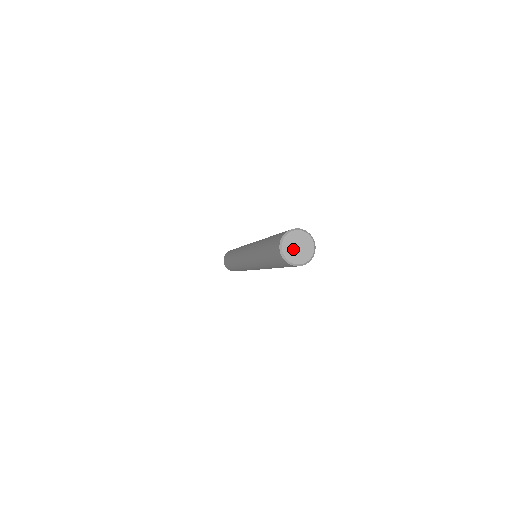
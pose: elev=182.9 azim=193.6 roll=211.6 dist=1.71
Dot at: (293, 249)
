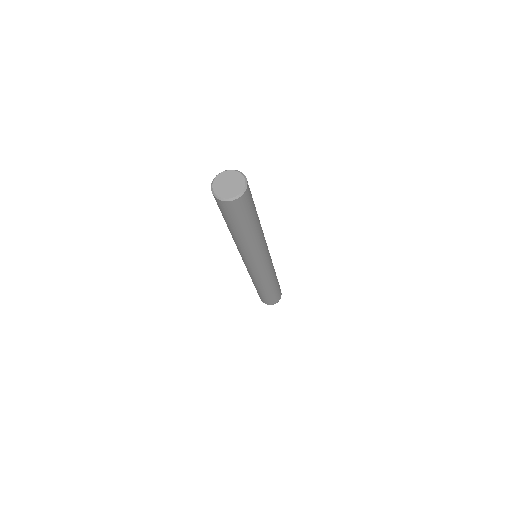
Dot at: (223, 186)
